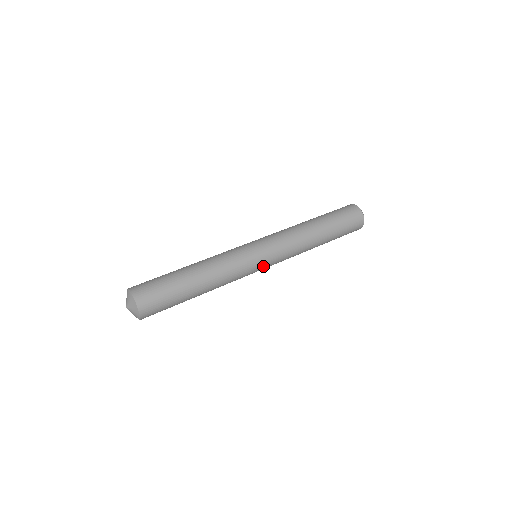
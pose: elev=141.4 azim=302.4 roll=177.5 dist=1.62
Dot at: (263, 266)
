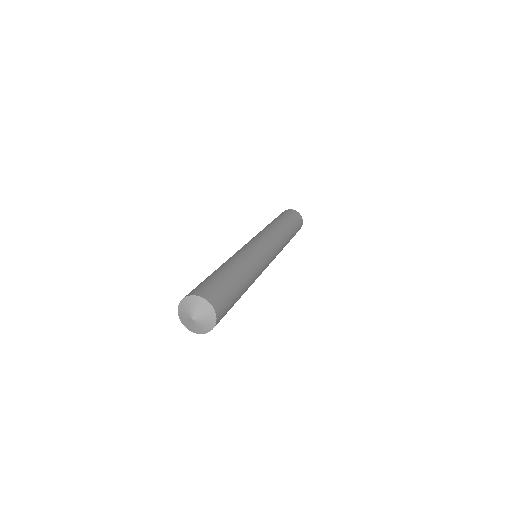
Dot at: (270, 255)
